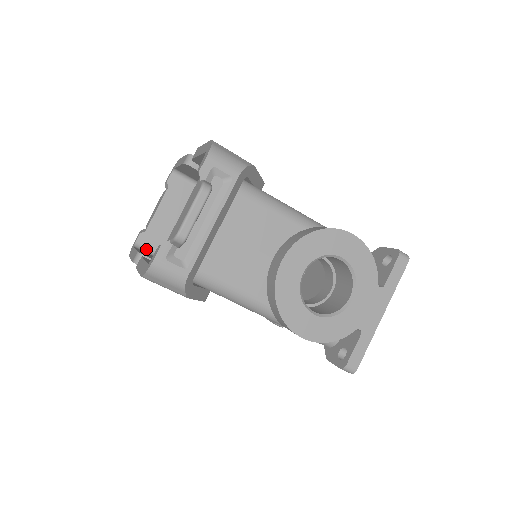
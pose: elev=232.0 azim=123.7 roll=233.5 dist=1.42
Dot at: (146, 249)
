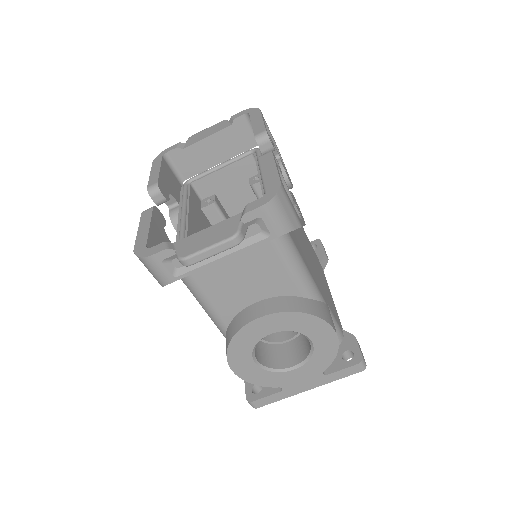
Dot at: (173, 164)
